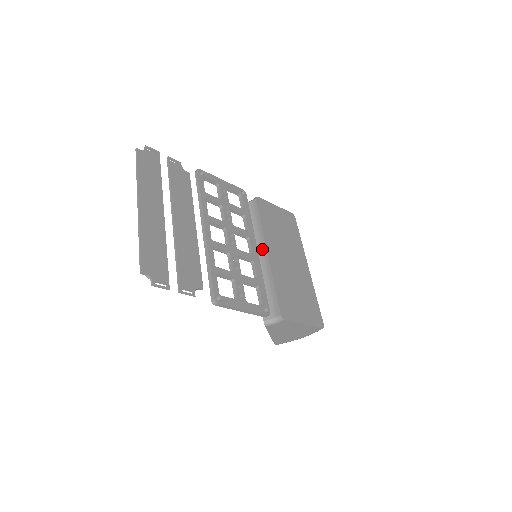
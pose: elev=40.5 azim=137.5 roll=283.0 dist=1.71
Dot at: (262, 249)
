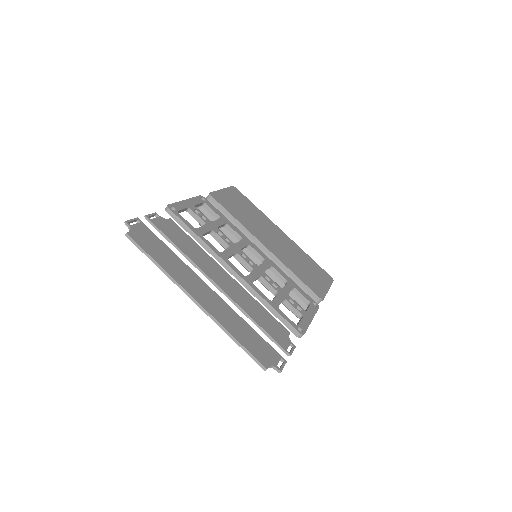
Dot at: occluded
